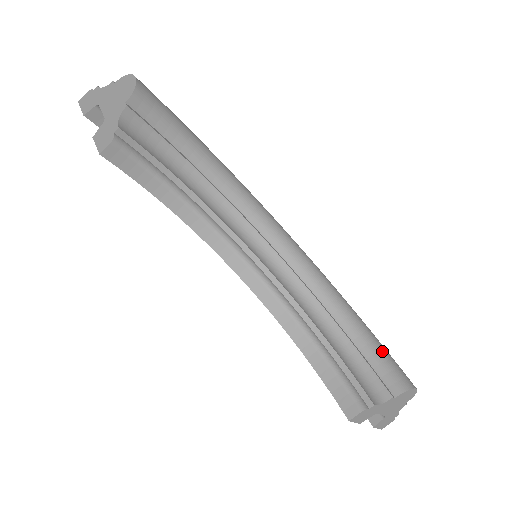
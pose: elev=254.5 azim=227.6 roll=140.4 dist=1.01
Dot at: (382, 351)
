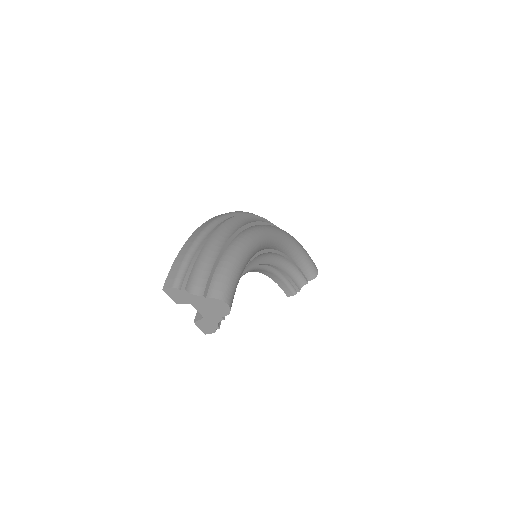
Dot at: (309, 263)
